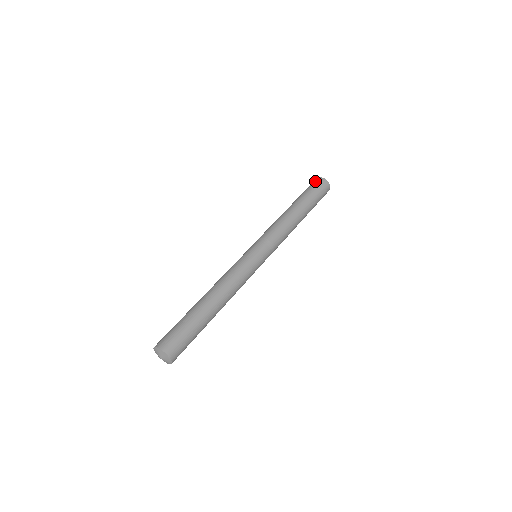
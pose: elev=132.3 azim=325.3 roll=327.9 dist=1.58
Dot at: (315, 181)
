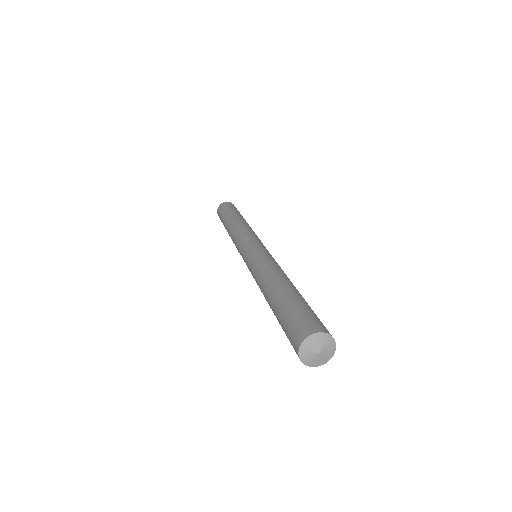
Dot at: (231, 204)
